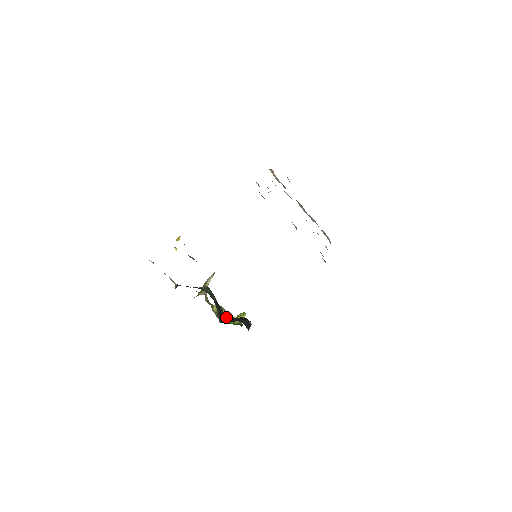
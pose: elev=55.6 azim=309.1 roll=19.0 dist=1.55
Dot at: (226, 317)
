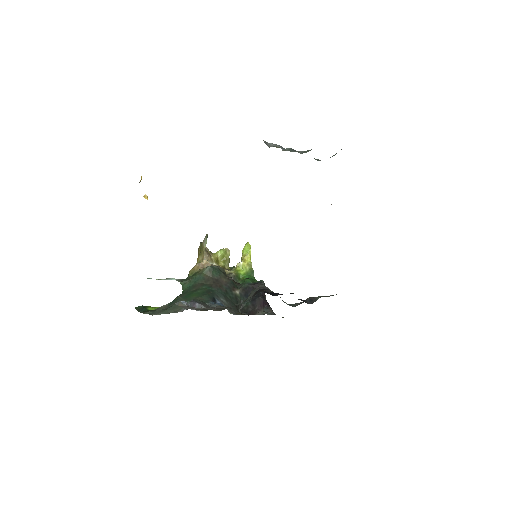
Dot at: (242, 298)
